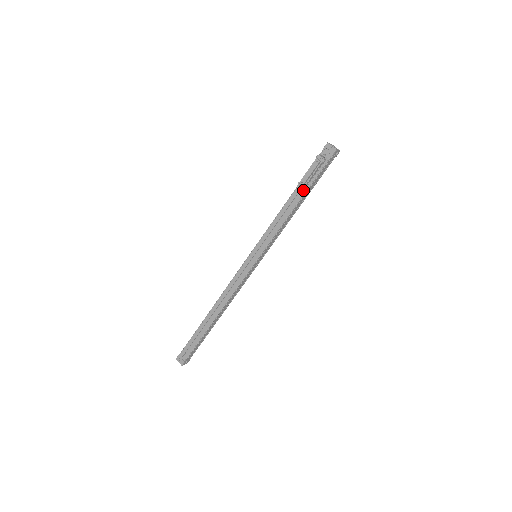
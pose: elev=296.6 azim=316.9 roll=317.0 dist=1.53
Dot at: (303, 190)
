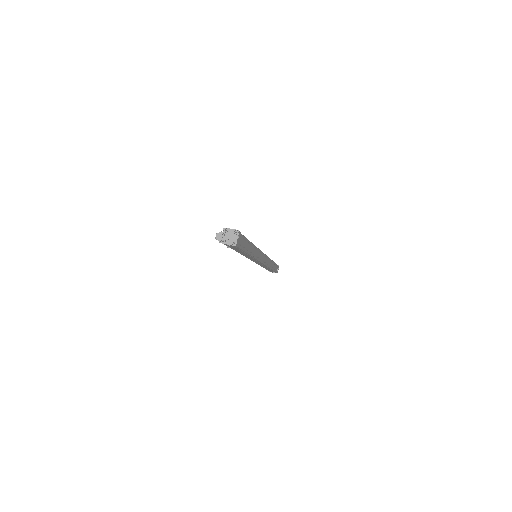
Dot at: occluded
